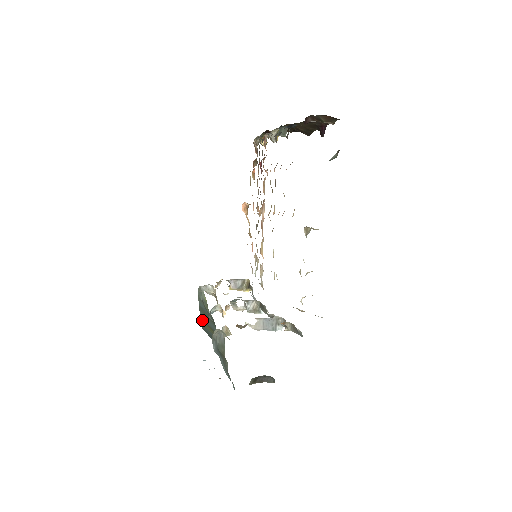
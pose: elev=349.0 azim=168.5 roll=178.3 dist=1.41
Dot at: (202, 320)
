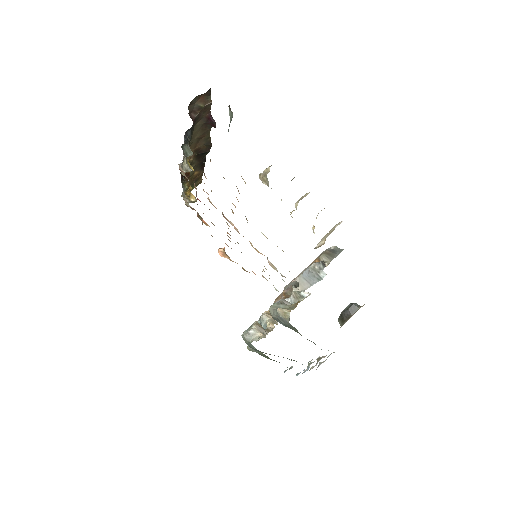
Dot at: occluded
